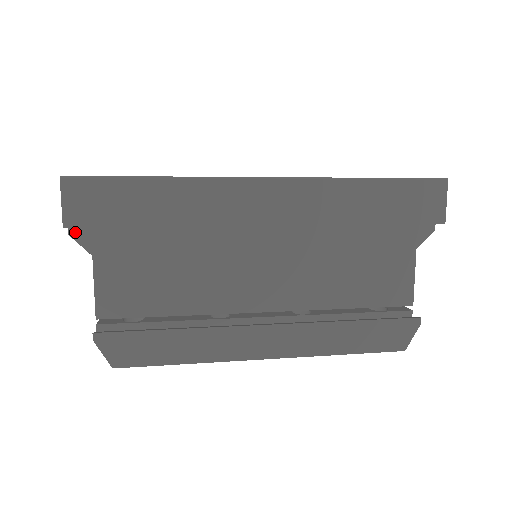
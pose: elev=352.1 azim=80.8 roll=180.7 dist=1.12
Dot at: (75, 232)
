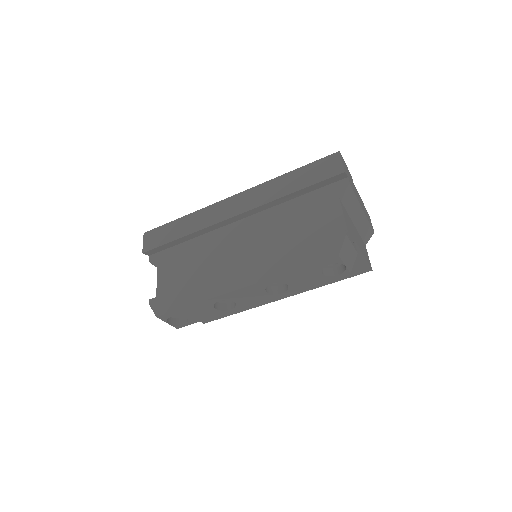
Dot at: (151, 259)
